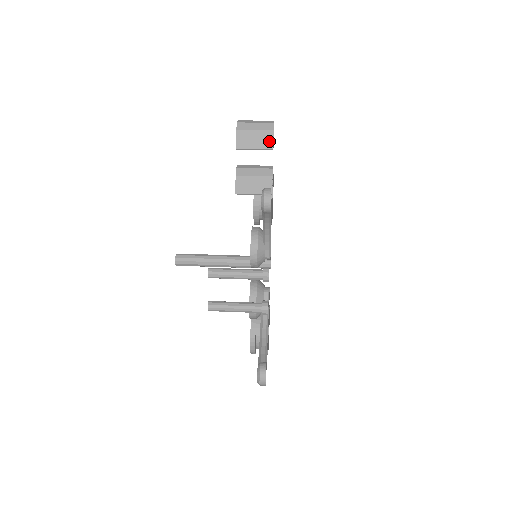
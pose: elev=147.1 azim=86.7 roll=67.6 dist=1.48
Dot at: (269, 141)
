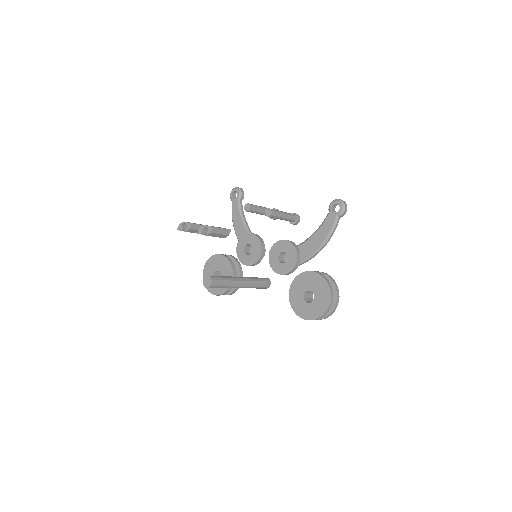
Dot at: occluded
